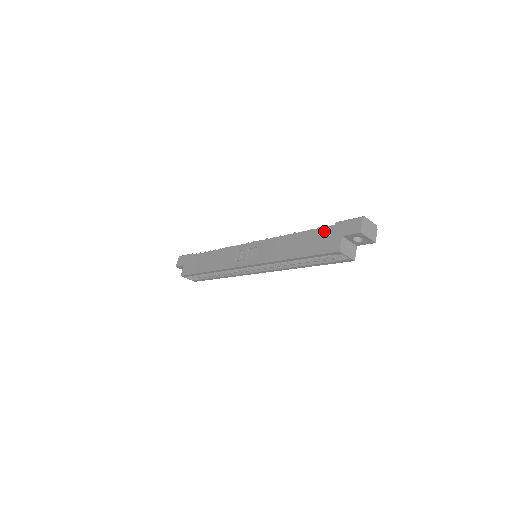
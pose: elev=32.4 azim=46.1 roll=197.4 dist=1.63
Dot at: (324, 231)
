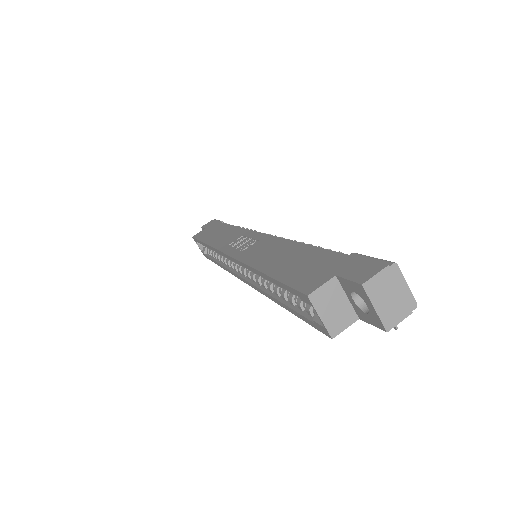
Dot at: (327, 256)
